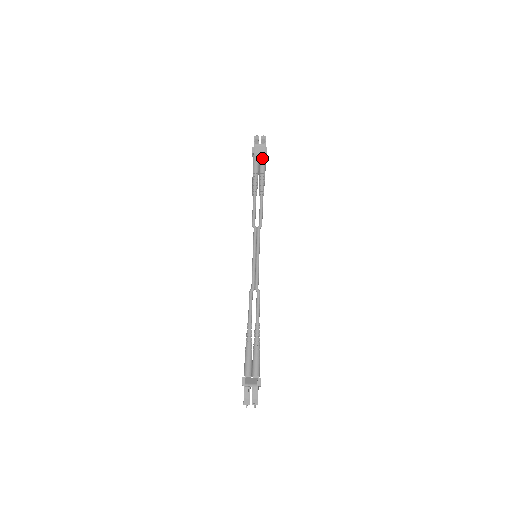
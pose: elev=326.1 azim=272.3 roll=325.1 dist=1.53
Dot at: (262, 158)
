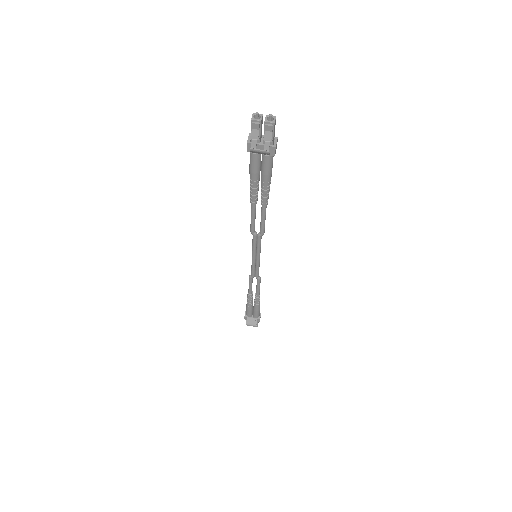
Dot at: (265, 162)
